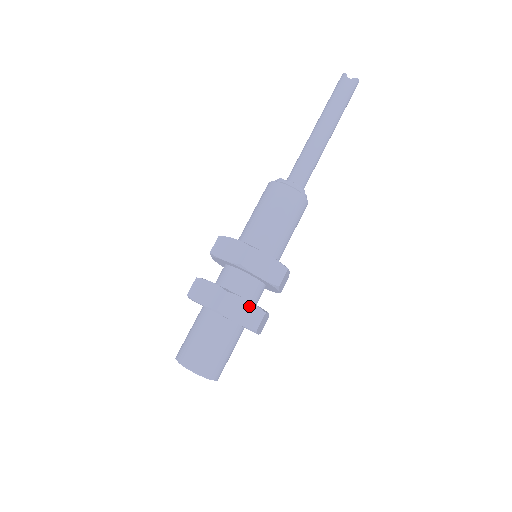
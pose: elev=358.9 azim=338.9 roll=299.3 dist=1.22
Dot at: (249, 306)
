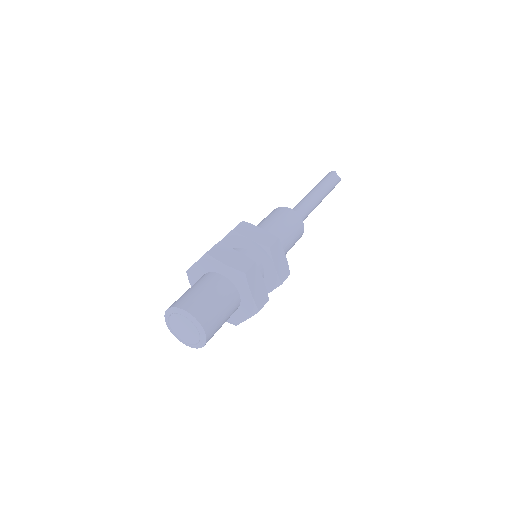
Dot at: (263, 286)
